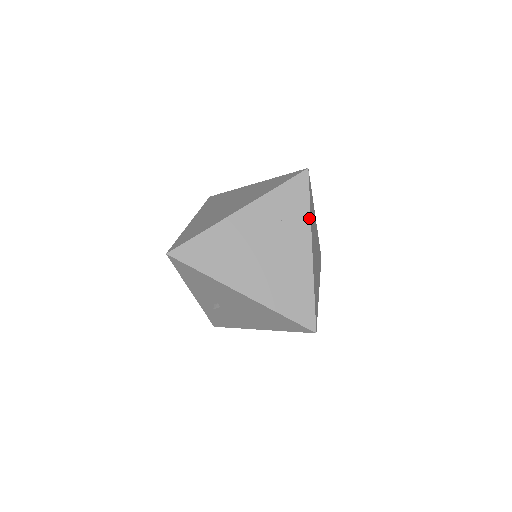
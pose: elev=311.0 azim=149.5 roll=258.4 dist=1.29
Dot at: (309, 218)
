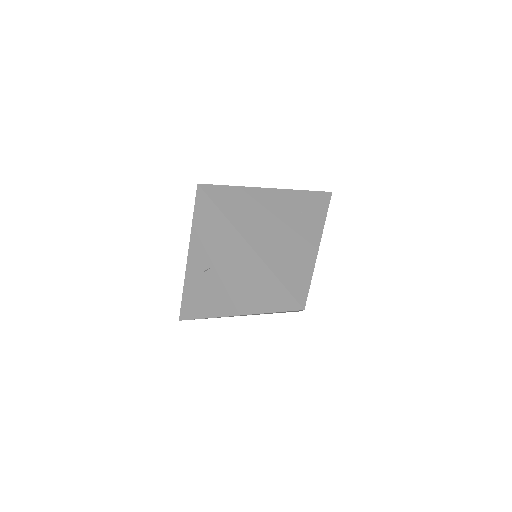
Dot at: (323, 223)
